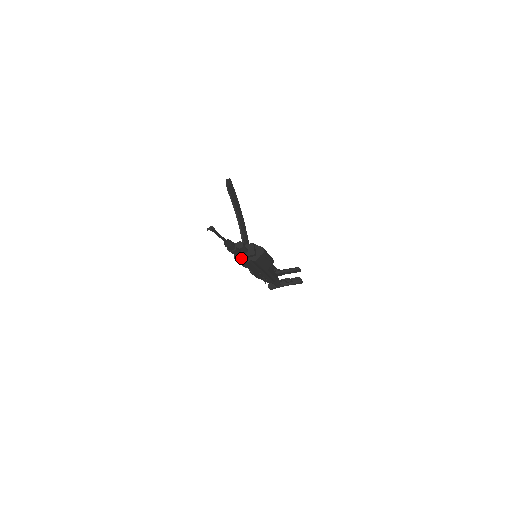
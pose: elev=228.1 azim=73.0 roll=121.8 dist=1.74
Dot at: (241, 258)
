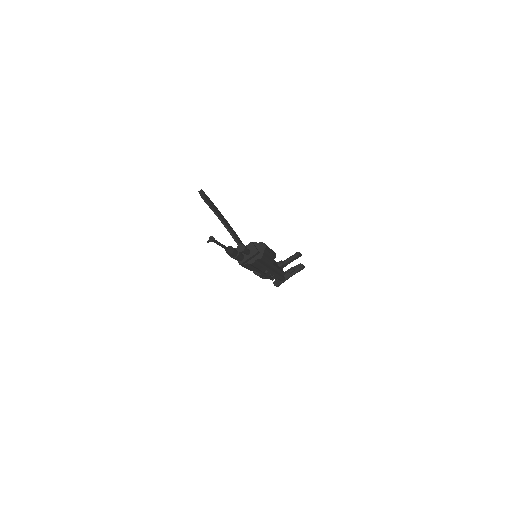
Dot at: (246, 261)
